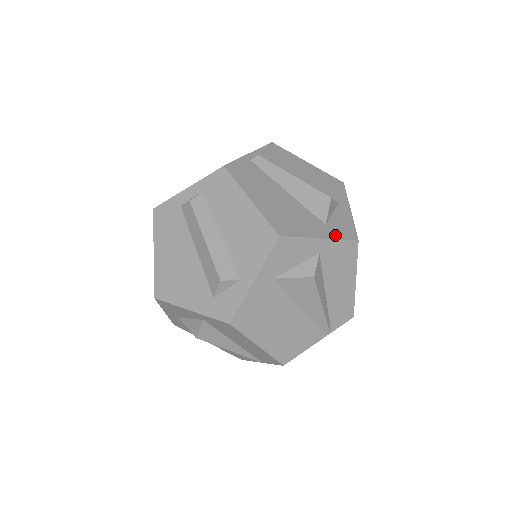
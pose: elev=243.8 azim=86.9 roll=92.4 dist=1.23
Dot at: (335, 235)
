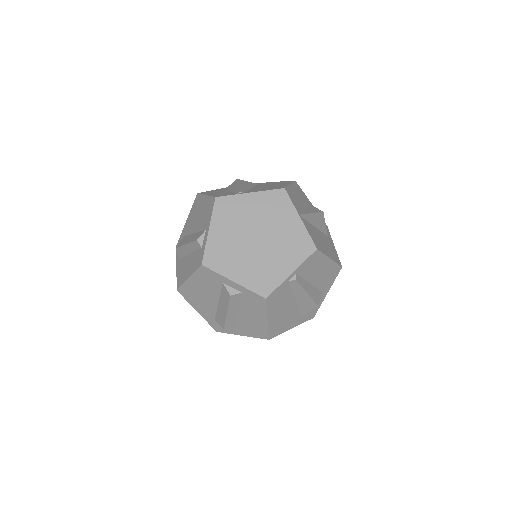
Dot at: (302, 321)
